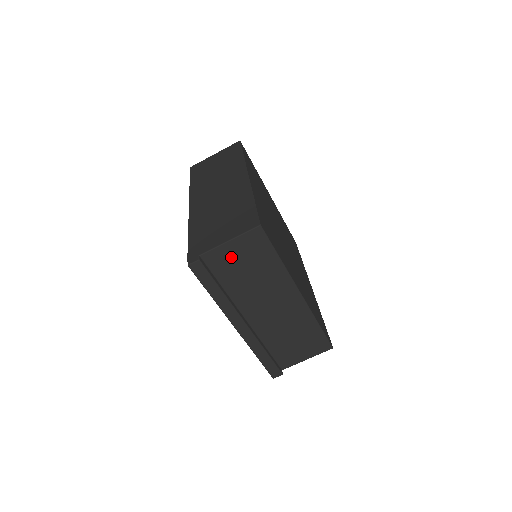
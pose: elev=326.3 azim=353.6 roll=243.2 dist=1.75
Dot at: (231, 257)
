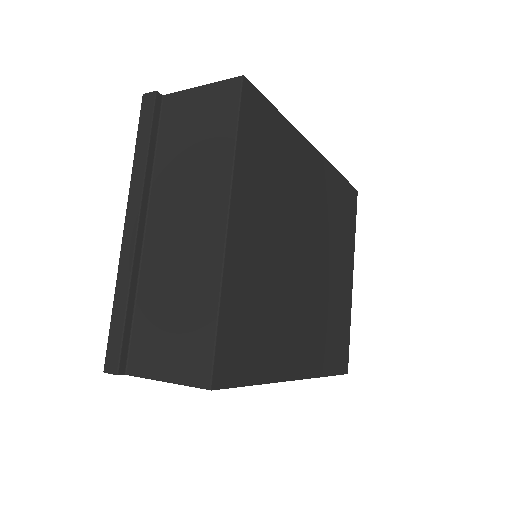
Dot at: (189, 112)
